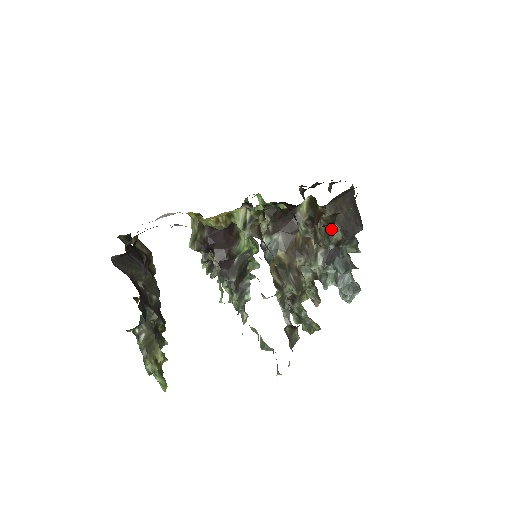
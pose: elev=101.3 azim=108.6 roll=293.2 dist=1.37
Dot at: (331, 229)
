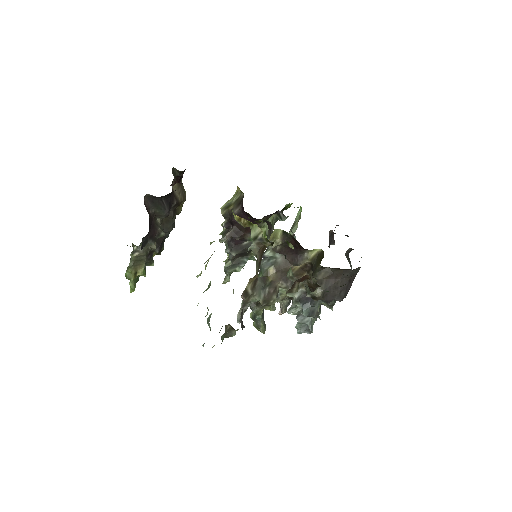
Dot at: (310, 290)
